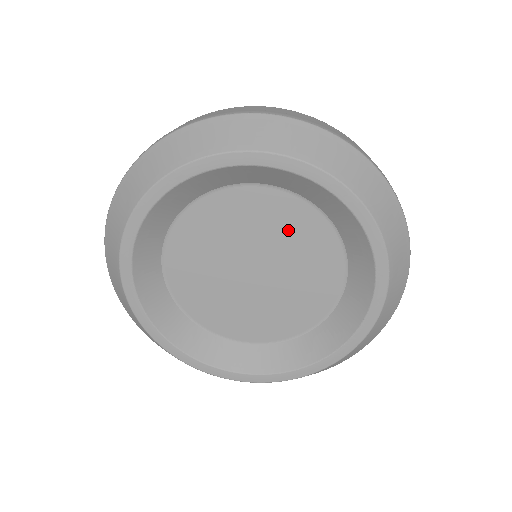
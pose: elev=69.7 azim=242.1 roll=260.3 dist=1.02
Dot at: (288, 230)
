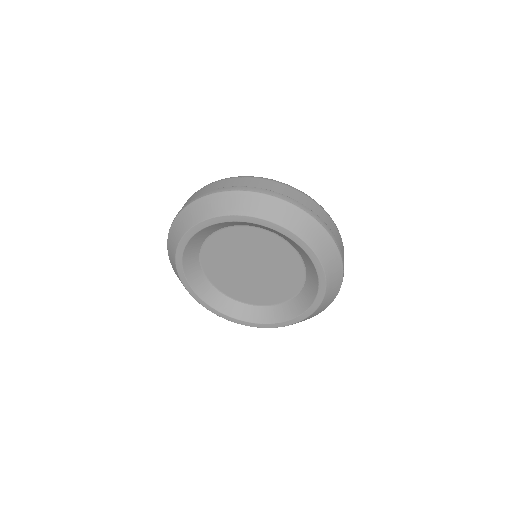
Dot at: (283, 264)
